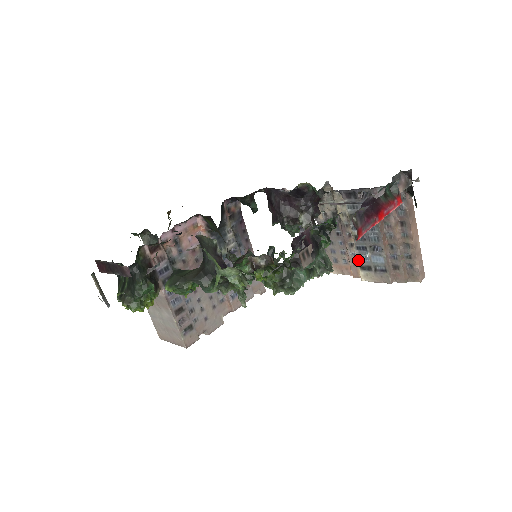
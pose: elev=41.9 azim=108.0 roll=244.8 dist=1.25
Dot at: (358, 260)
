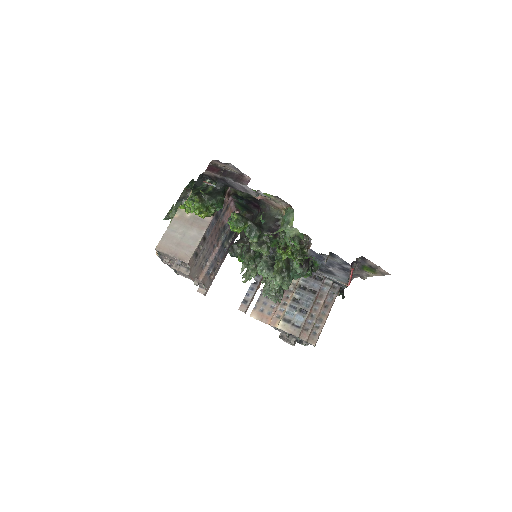
Dot at: (283, 314)
